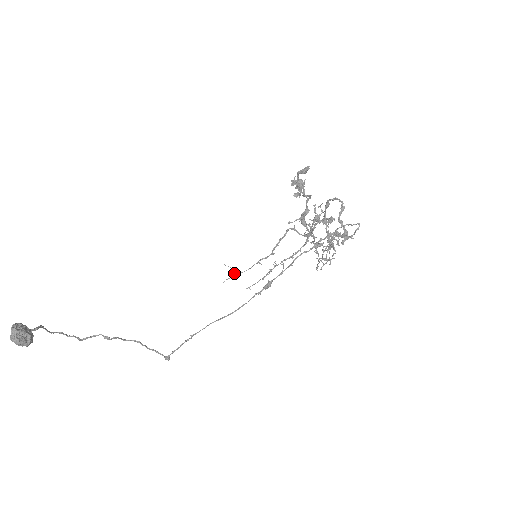
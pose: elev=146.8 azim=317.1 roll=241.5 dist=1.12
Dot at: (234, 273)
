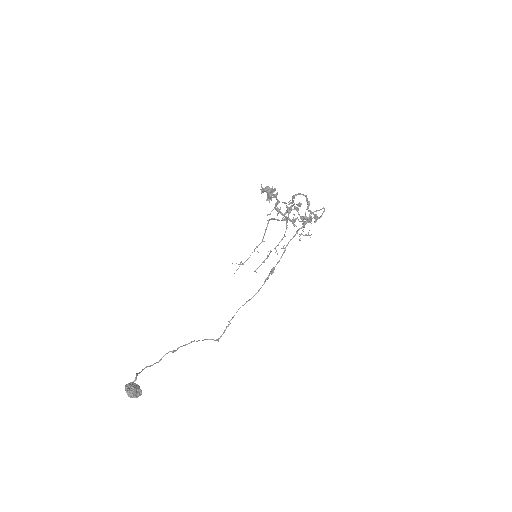
Dot at: occluded
